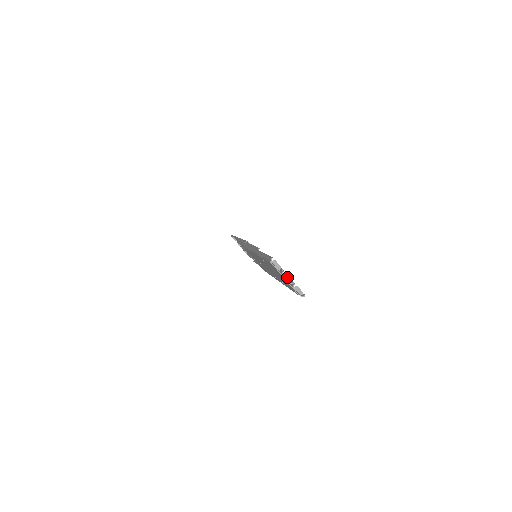
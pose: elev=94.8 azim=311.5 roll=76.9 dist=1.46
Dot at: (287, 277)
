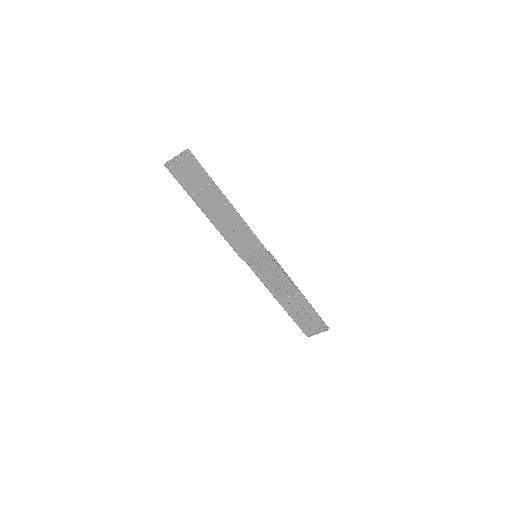
Dot at: (175, 157)
